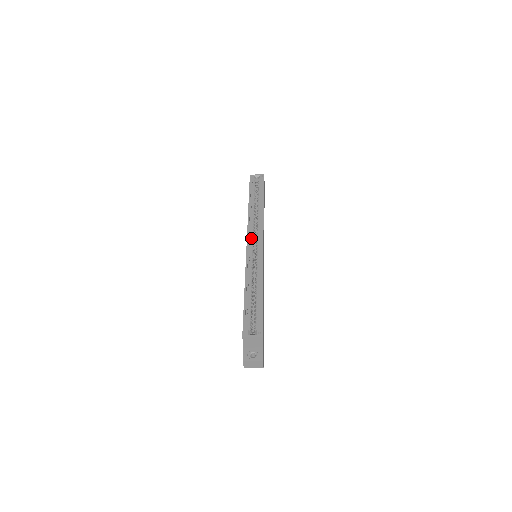
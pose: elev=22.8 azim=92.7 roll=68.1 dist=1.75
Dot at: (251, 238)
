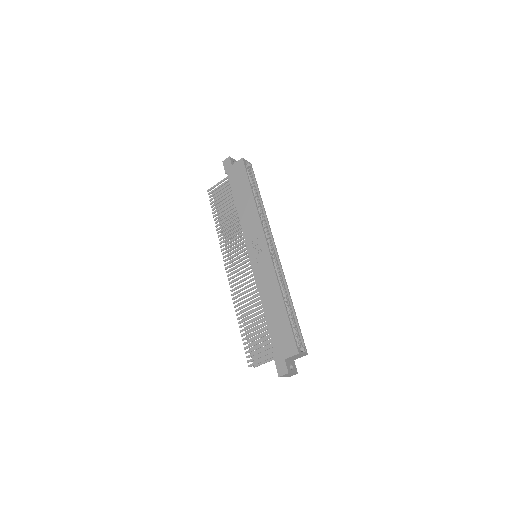
Dot at: occluded
